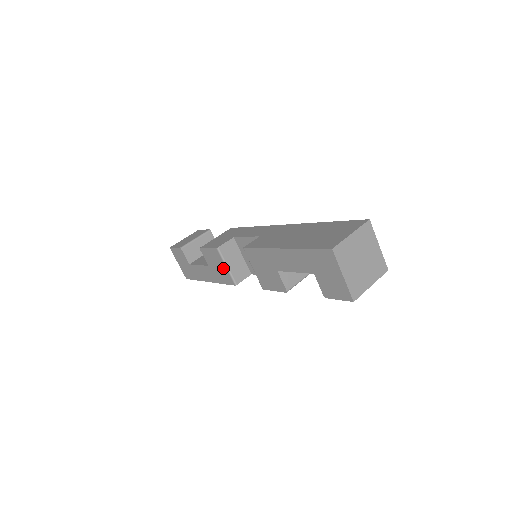
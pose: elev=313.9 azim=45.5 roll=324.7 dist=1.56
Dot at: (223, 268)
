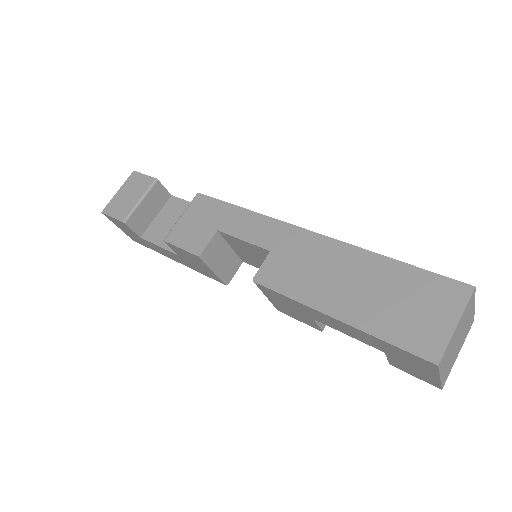
Dot at: (207, 270)
